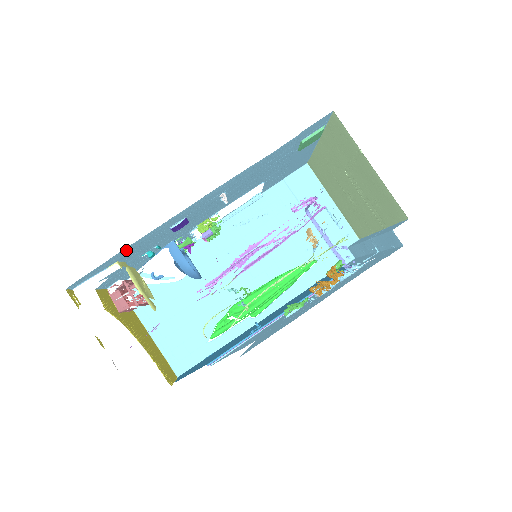
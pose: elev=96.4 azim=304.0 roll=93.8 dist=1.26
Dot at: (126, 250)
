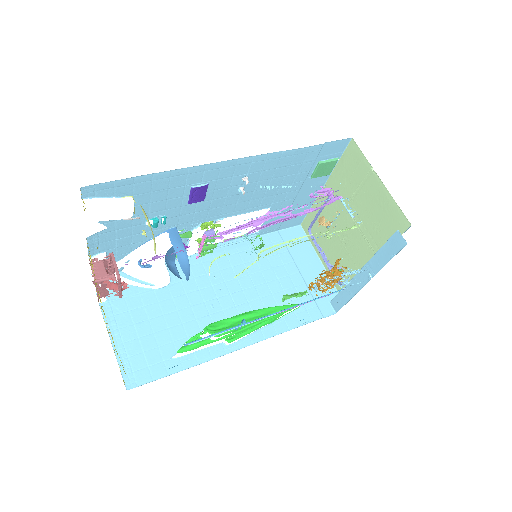
Dot at: (150, 180)
